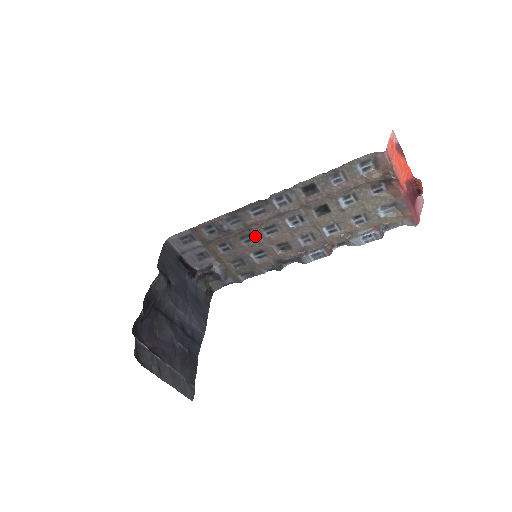
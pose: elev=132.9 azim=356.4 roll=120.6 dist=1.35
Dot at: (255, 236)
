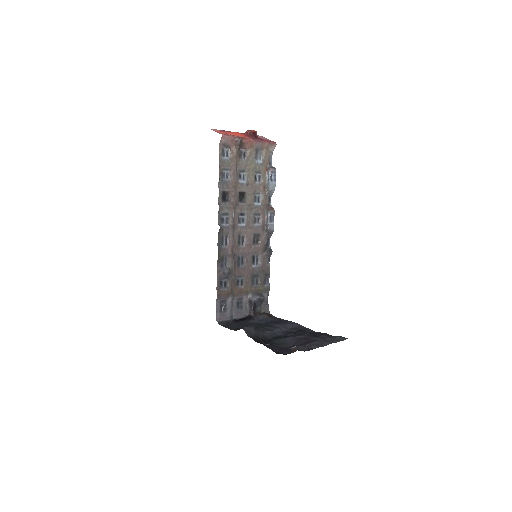
Dot at: (241, 254)
